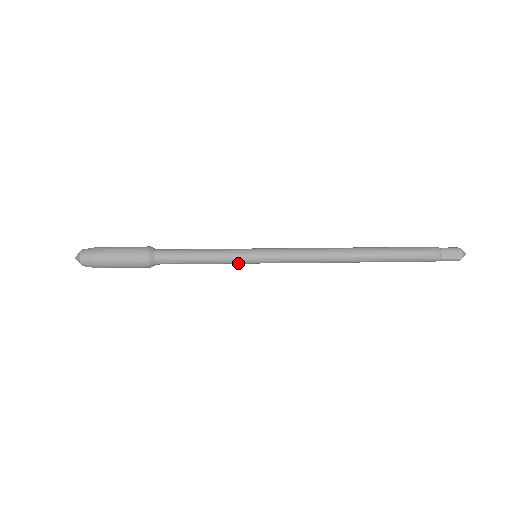
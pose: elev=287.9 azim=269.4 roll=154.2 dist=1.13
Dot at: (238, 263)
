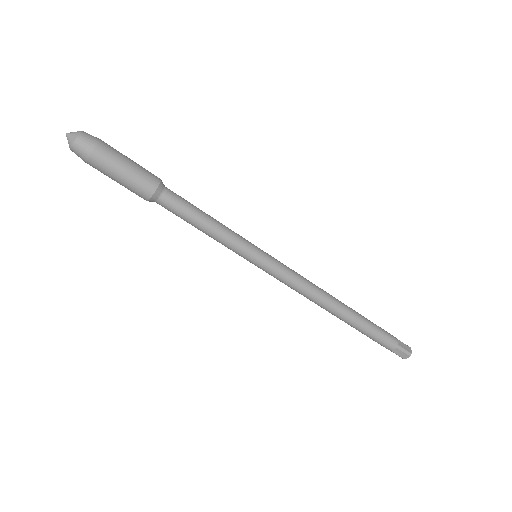
Dot at: (235, 252)
